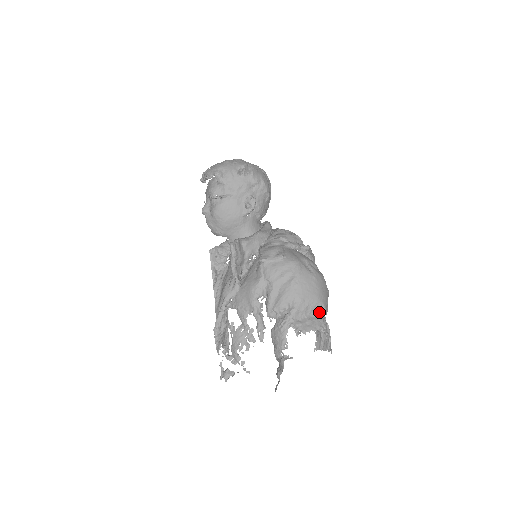
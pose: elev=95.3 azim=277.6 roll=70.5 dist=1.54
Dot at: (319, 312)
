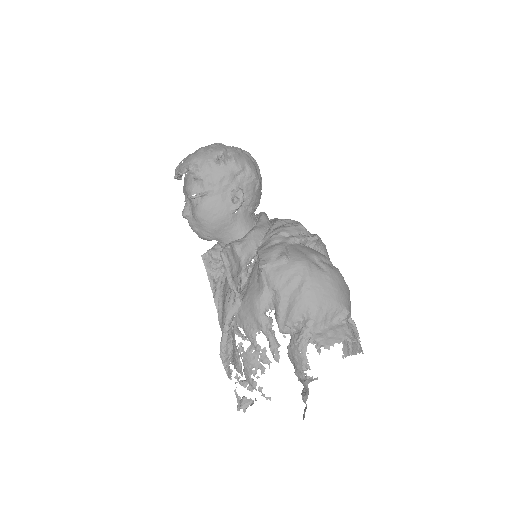
Dot at: (341, 318)
